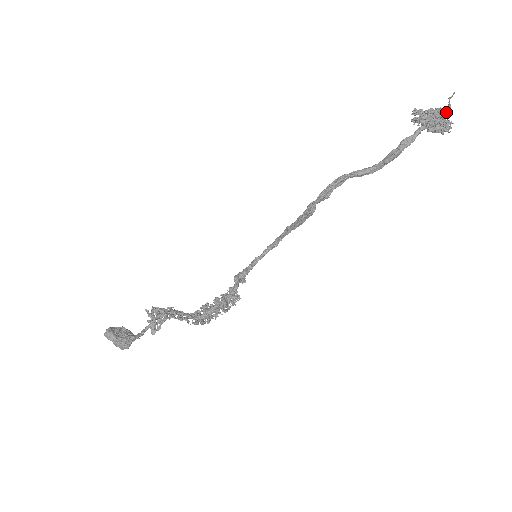
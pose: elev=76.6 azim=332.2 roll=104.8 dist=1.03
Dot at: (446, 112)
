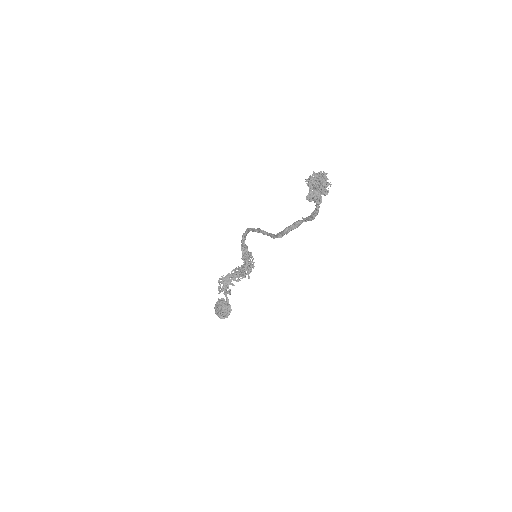
Dot at: occluded
